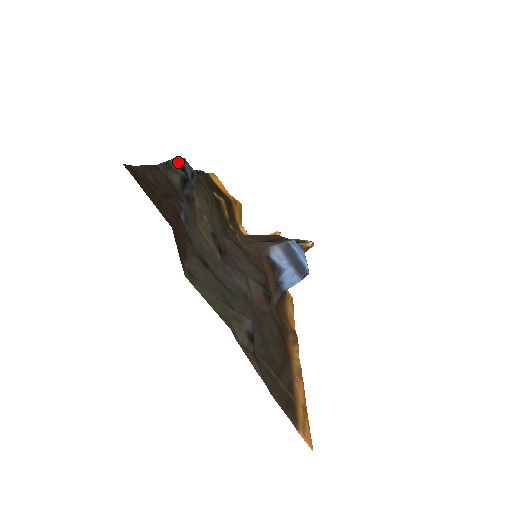
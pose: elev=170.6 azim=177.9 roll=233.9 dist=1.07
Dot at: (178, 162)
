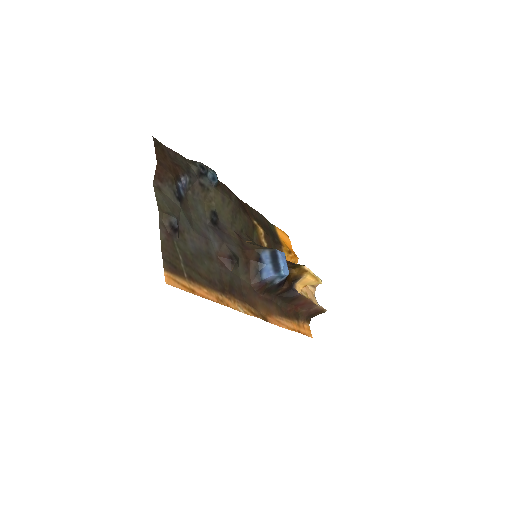
Dot at: (202, 164)
